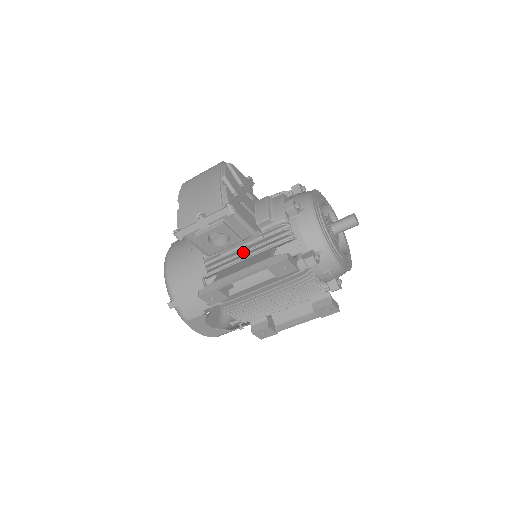
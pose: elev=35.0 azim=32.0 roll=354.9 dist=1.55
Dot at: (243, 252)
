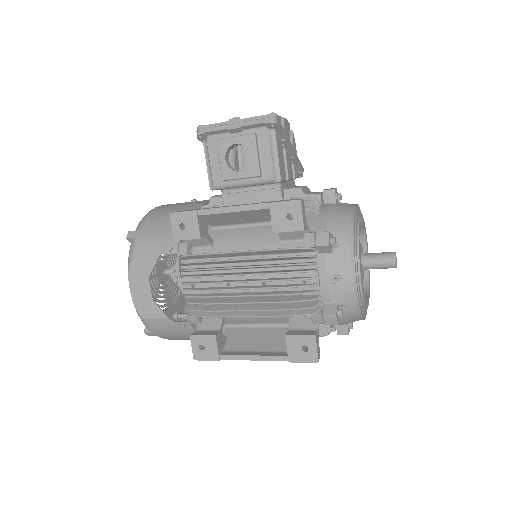
Dot at: occluded
